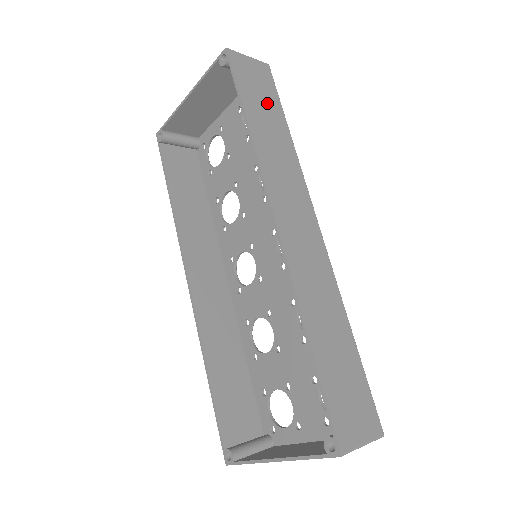
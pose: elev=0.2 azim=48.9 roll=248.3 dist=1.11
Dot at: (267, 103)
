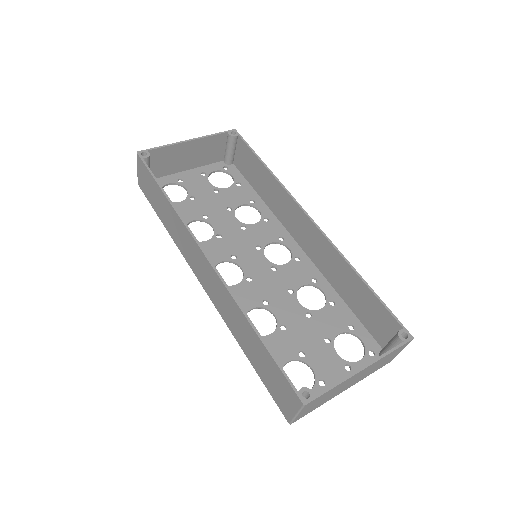
Dot at: (251, 172)
